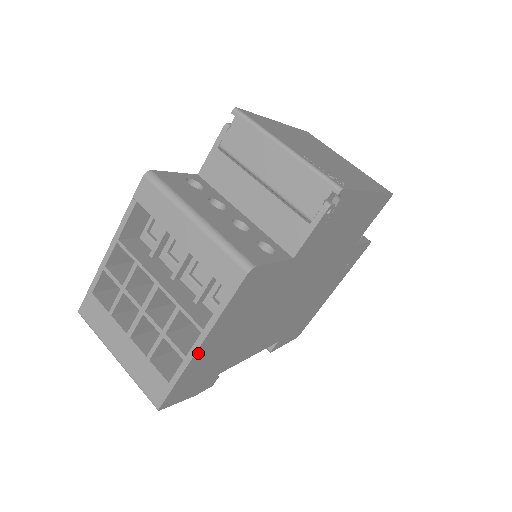
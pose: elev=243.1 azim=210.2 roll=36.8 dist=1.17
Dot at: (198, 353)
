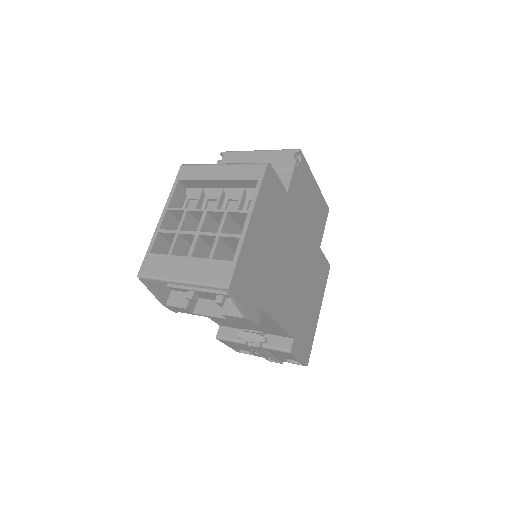
Dot at: (249, 231)
